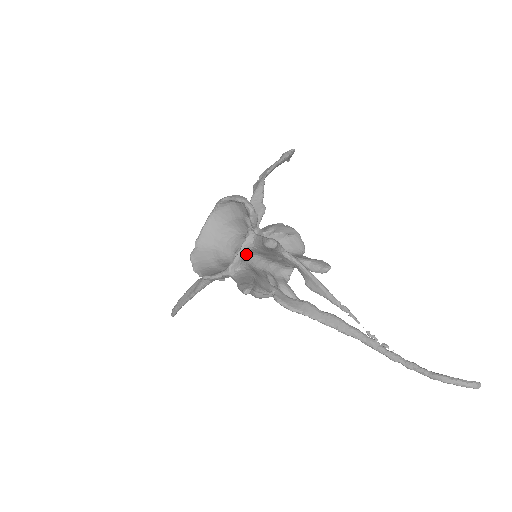
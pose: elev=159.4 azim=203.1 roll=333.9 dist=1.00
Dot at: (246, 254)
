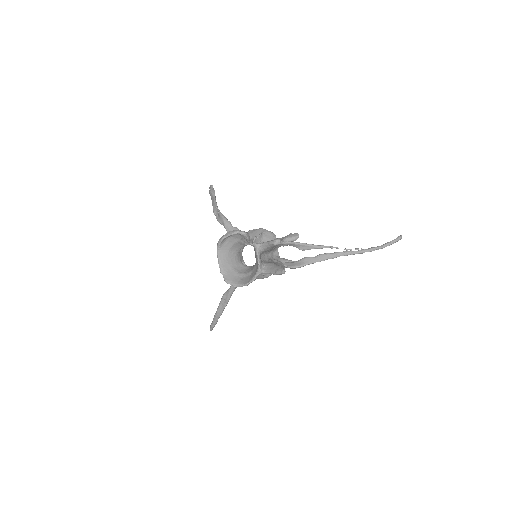
Dot at: (260, 257)
